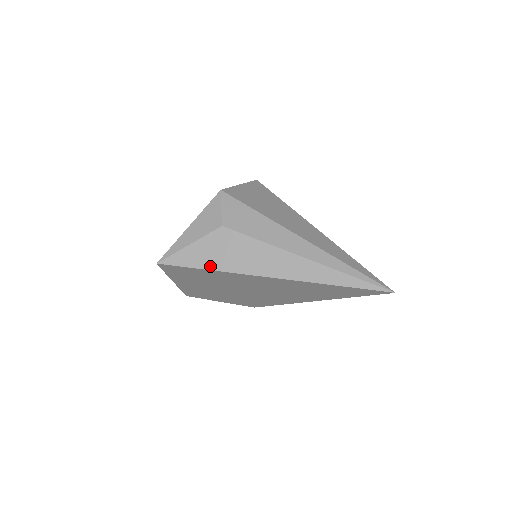
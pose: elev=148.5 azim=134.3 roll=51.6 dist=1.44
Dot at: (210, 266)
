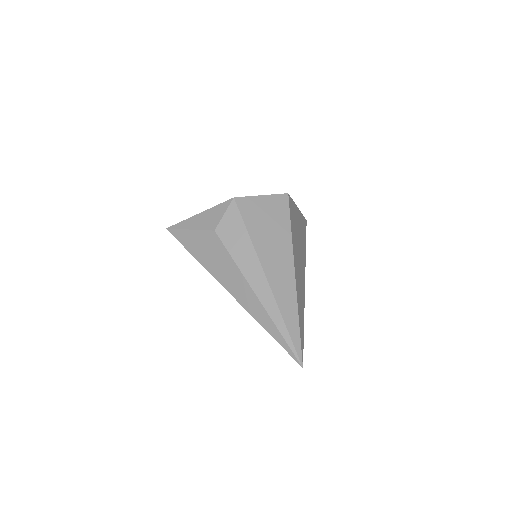
Dot at: (195, 254)
